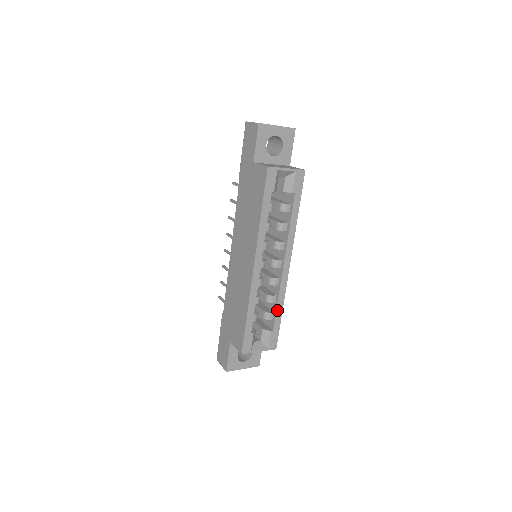
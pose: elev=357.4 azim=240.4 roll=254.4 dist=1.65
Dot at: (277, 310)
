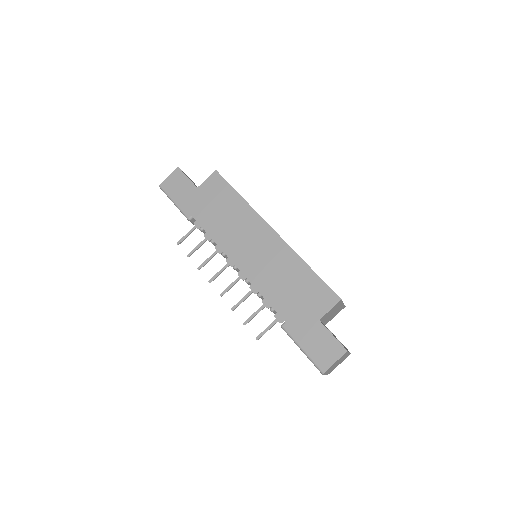
Dot at: occluded
